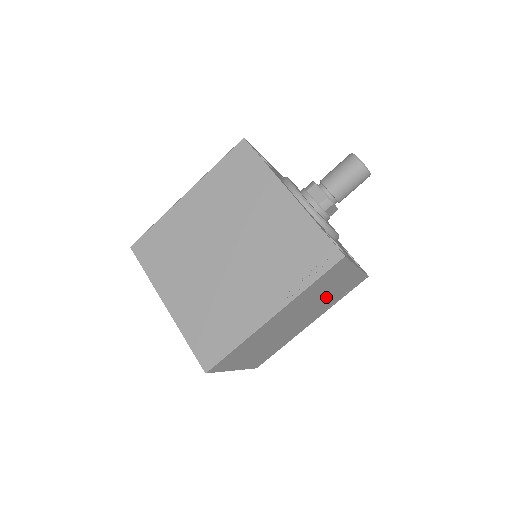
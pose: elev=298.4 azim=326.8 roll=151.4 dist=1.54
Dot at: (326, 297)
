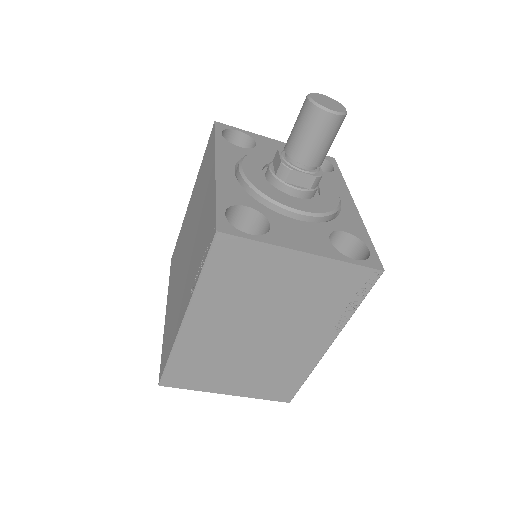
Dot at: (293, 301)
